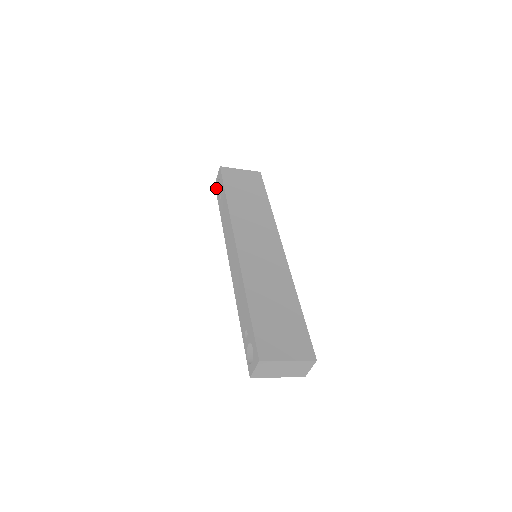
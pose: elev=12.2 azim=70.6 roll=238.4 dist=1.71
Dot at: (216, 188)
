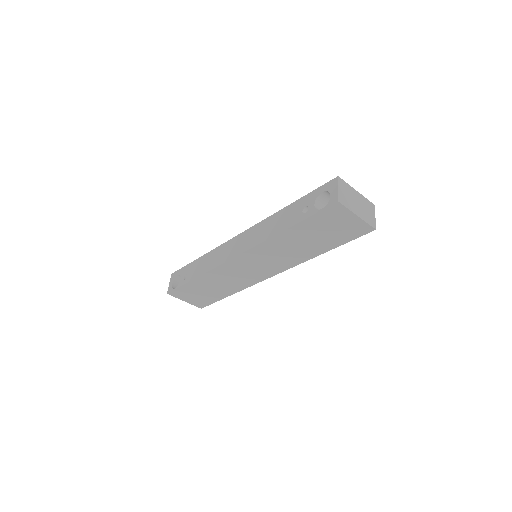
Dot at: (172, 288)
